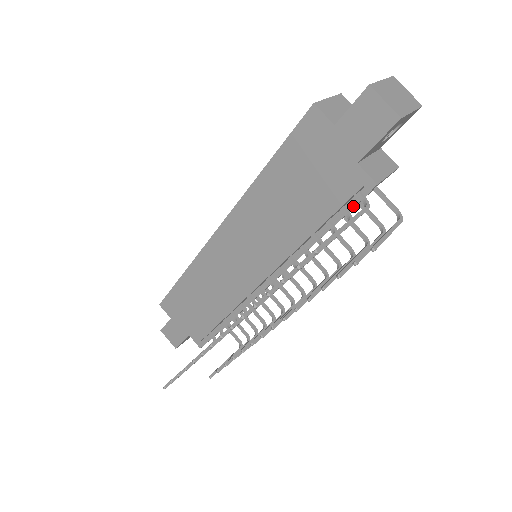
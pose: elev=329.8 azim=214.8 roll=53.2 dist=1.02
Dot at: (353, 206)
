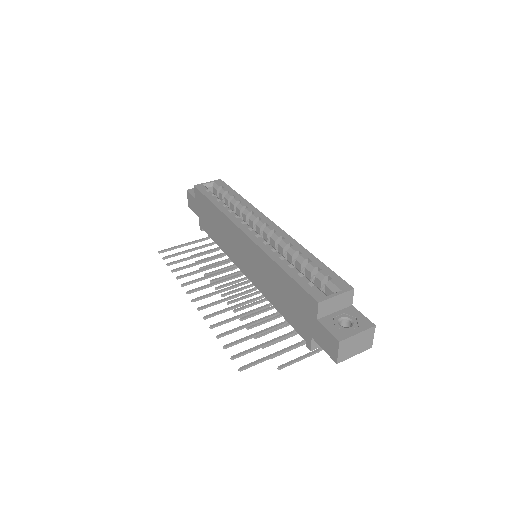
Dot at: occluded
